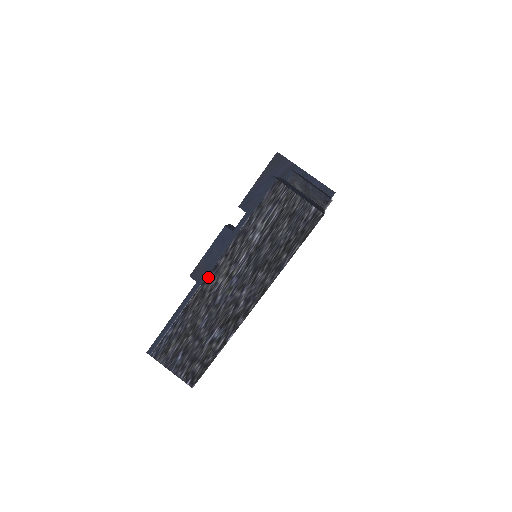
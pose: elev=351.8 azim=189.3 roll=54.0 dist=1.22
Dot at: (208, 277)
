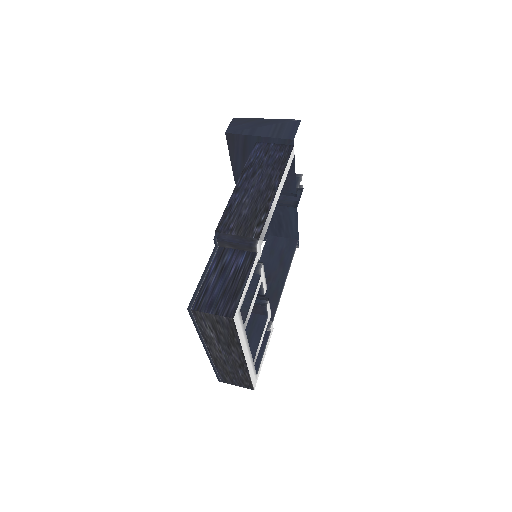
Dot at: (210, 353)
